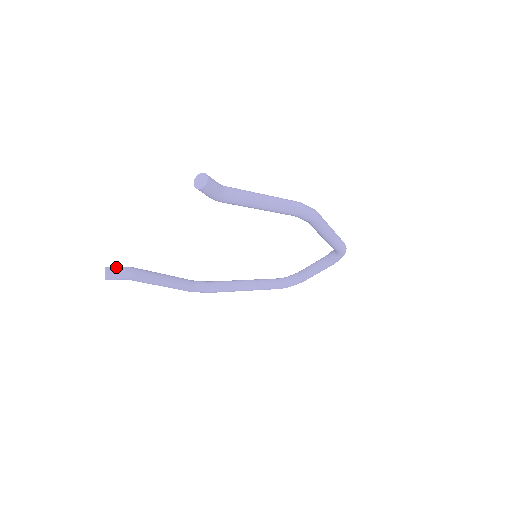
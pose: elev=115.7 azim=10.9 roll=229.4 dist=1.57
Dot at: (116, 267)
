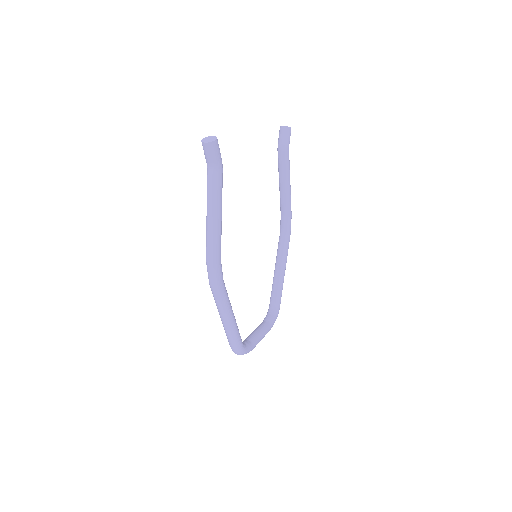
Dot at: occluded
